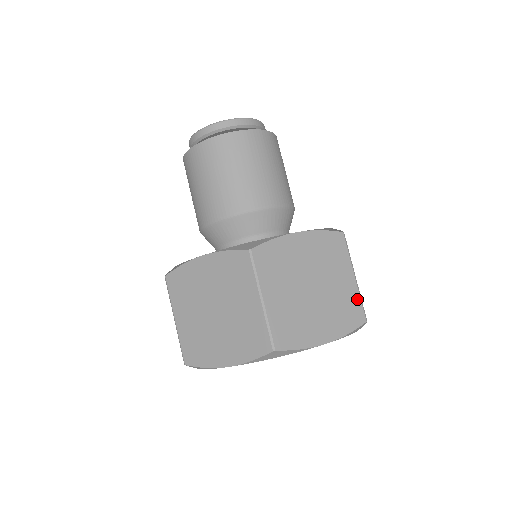
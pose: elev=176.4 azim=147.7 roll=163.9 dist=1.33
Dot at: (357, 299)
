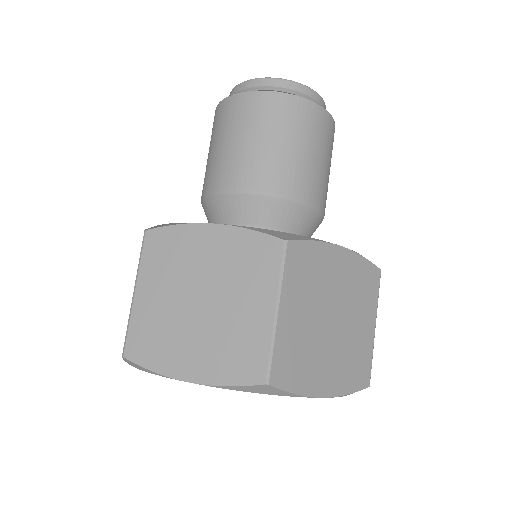
Dot at: (369, 355)
